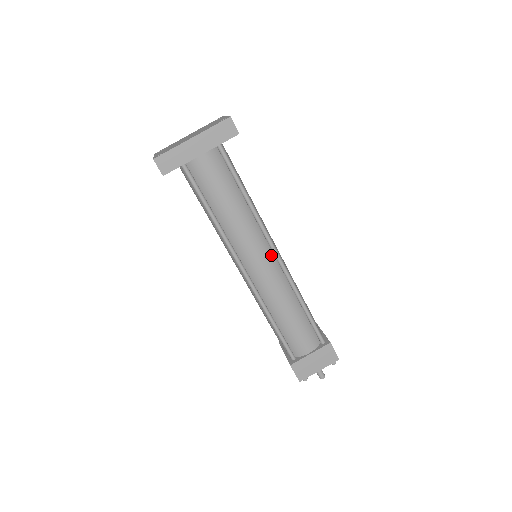
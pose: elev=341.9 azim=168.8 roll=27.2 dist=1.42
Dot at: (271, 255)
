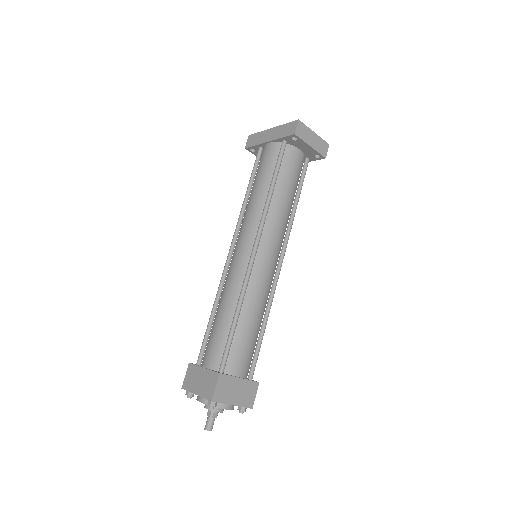
Dot at: (251, 249)
